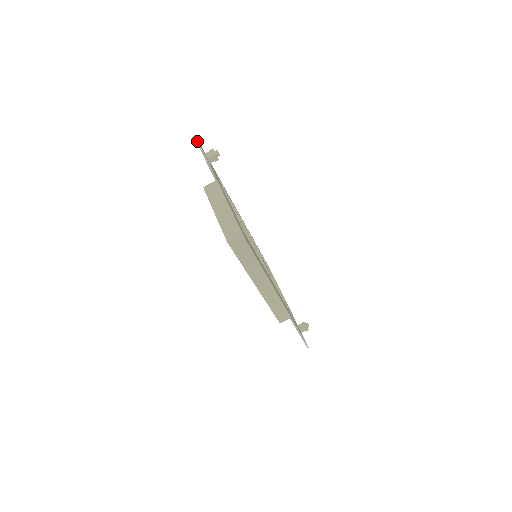
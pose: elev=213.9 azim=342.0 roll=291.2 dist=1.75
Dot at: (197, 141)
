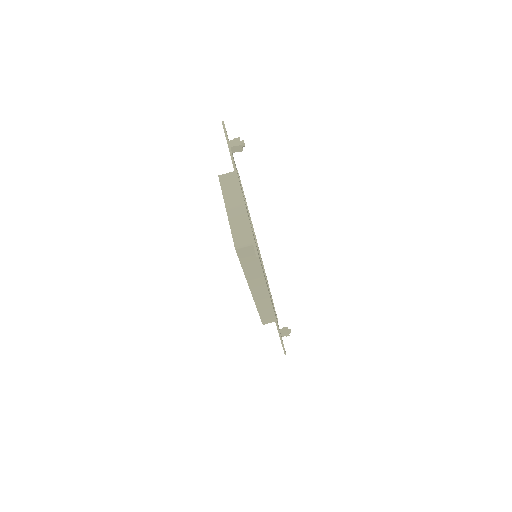
Dot at: (223, 123)
